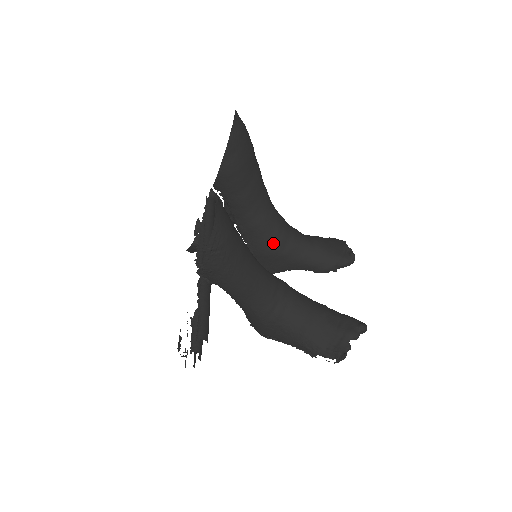
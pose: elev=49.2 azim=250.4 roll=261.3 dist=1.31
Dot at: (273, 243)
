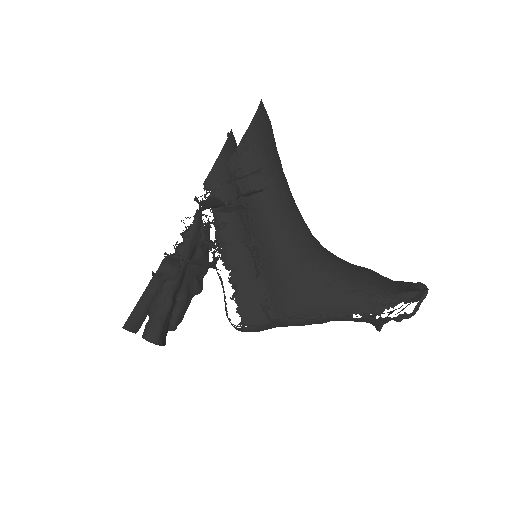
Dot at: (264, 269)
